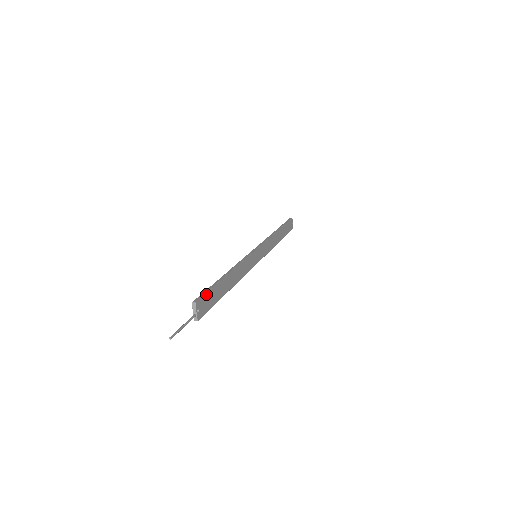
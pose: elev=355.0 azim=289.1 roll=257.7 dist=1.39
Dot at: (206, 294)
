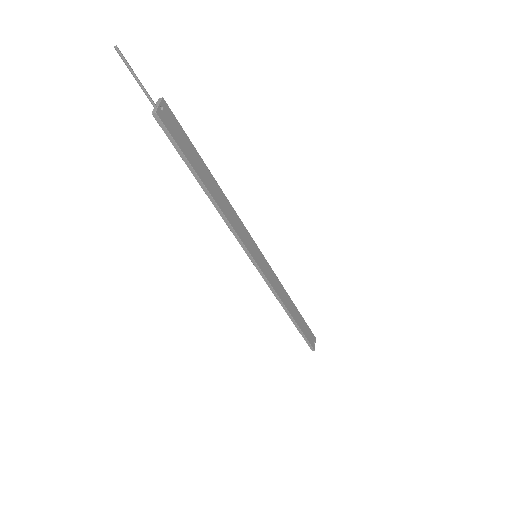
Dot at: (179, 124)
